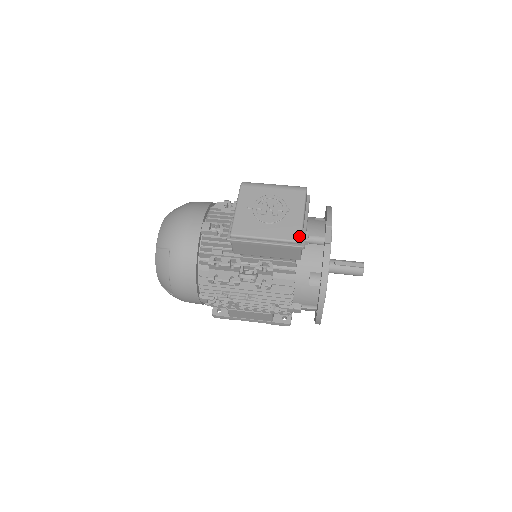
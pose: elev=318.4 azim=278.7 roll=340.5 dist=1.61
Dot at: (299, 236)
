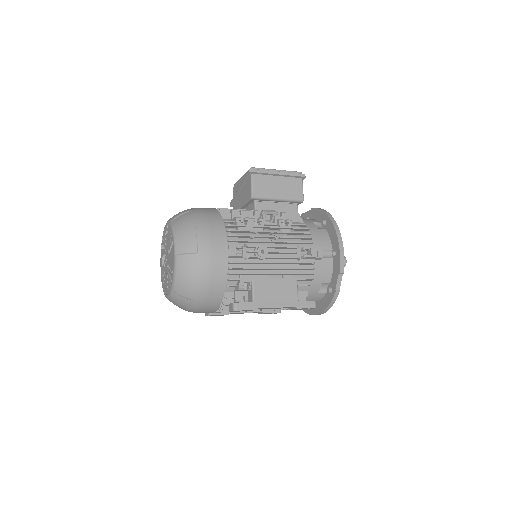
Dot at: occluded
